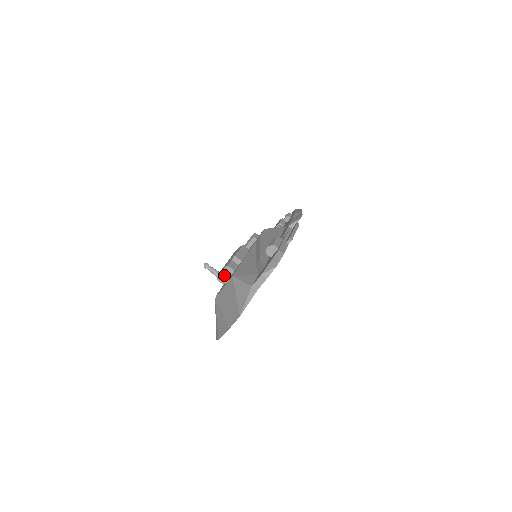
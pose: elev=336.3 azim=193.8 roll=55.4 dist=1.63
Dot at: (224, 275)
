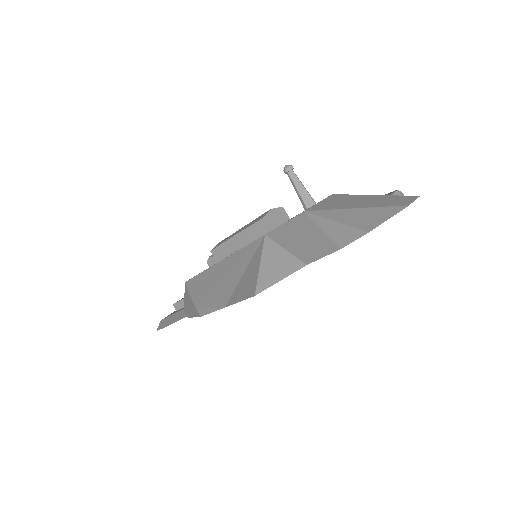
Dot at: (308, 196)
